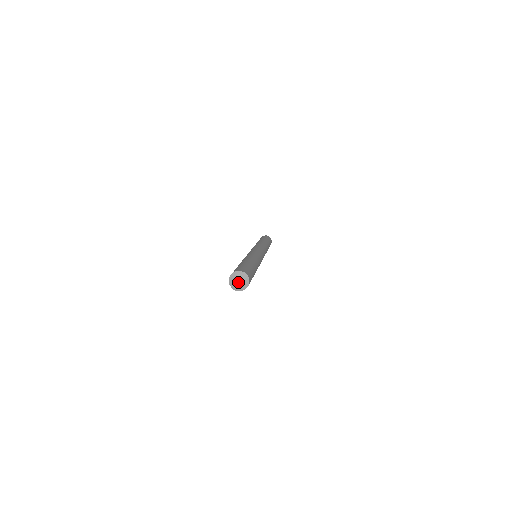
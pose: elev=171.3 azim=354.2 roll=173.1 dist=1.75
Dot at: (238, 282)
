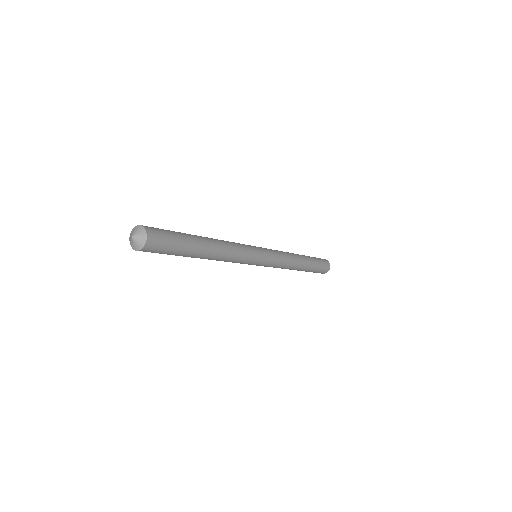
Dot at: (132, 236)
